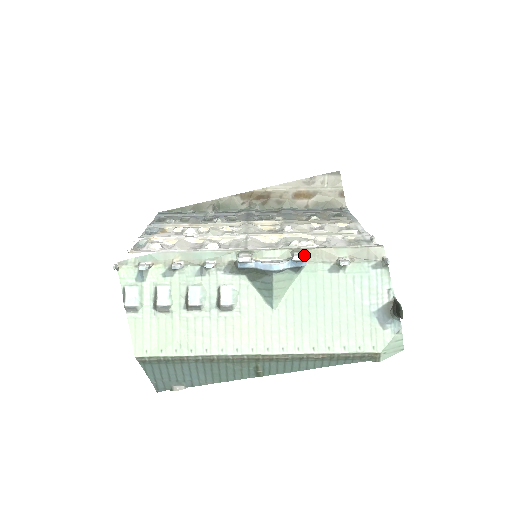
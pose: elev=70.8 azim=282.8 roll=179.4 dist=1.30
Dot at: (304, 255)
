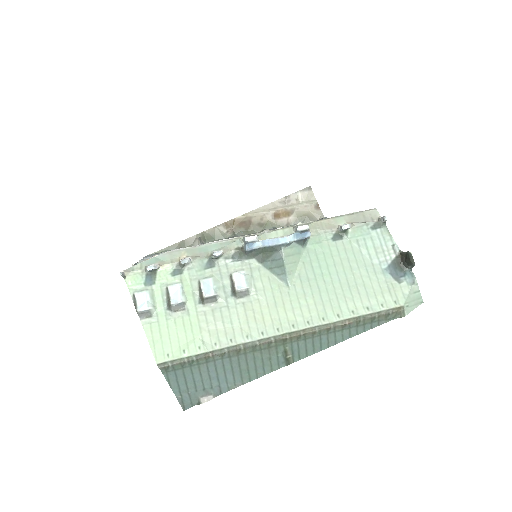
Dot at: (307, 225)
